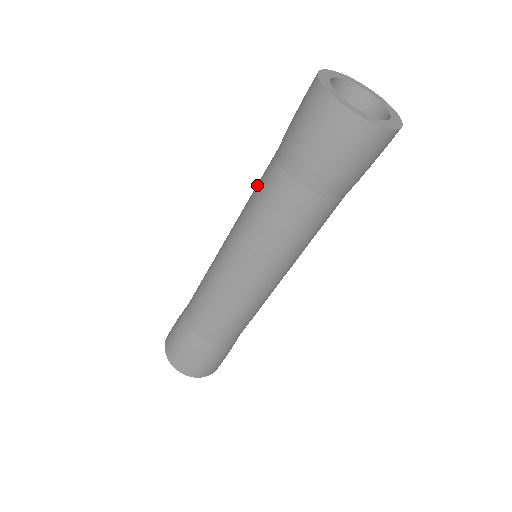
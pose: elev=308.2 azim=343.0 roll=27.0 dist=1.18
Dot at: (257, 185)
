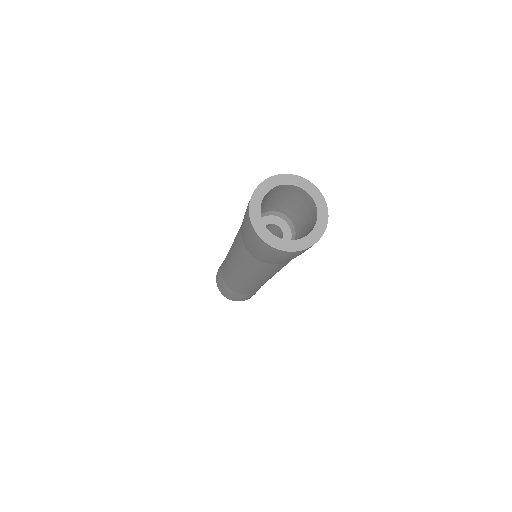
Dot at: (241, 257)
